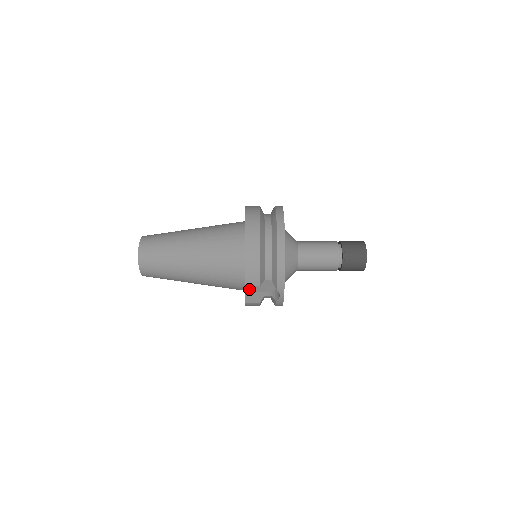
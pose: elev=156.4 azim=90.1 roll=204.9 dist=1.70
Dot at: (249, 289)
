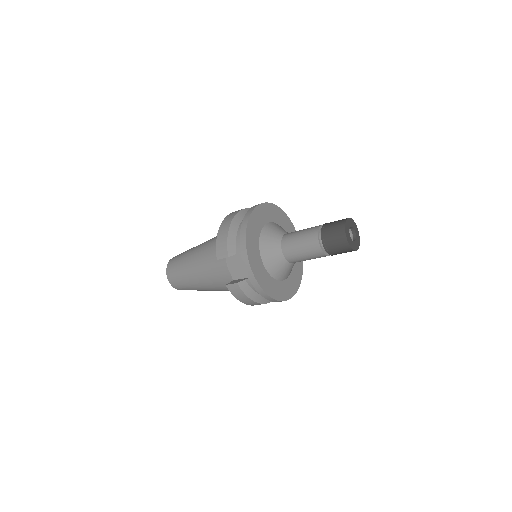
Dot at: (235, 276)
